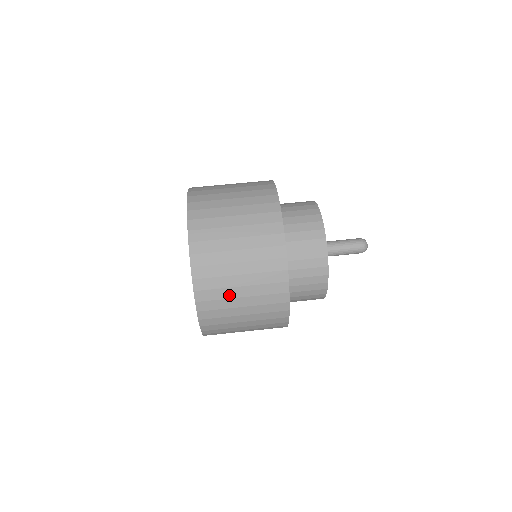
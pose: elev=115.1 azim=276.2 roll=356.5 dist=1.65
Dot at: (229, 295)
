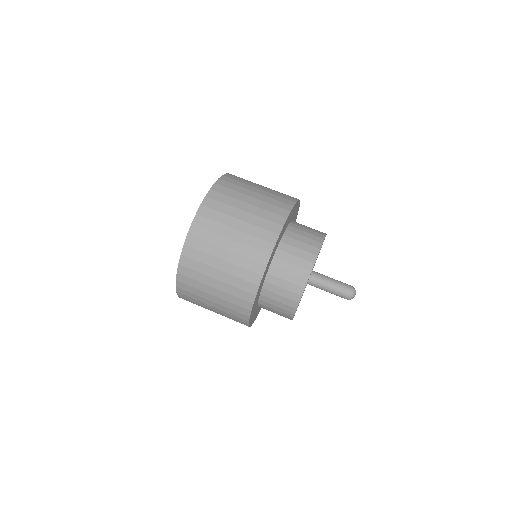
Dot at: (202, 295)
